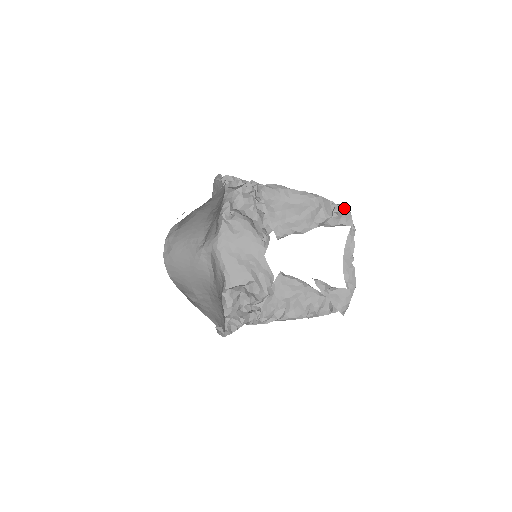
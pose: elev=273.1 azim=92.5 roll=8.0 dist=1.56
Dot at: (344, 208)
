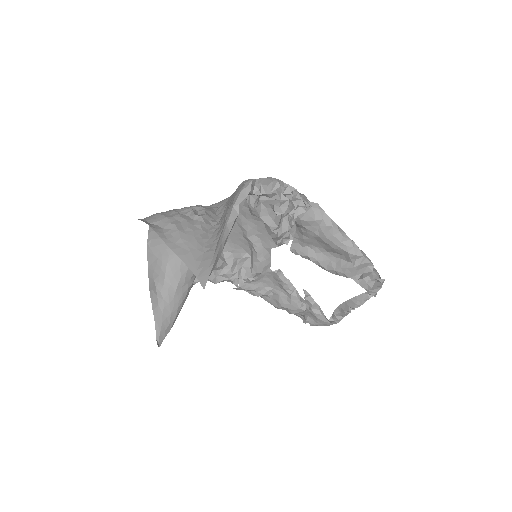
Dot at: (378, 280)
